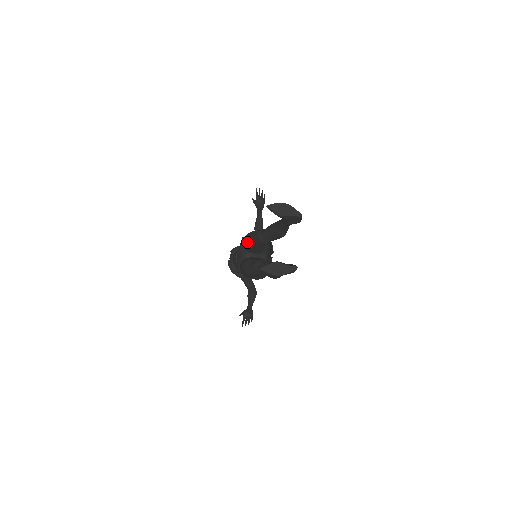
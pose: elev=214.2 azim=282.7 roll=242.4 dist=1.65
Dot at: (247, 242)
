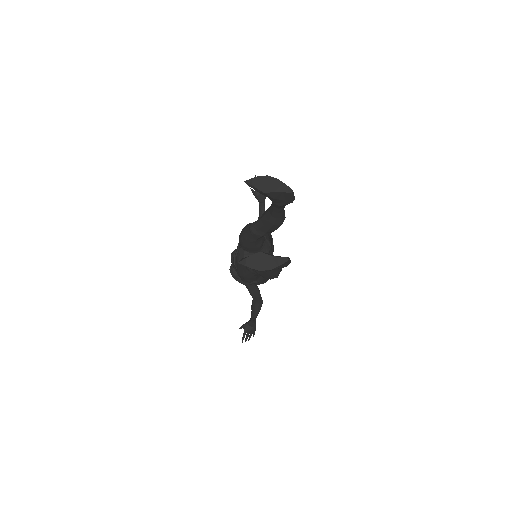
Dot at: (241, 238)
